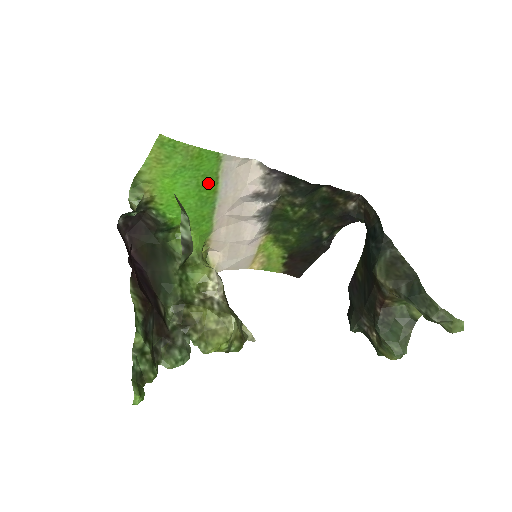
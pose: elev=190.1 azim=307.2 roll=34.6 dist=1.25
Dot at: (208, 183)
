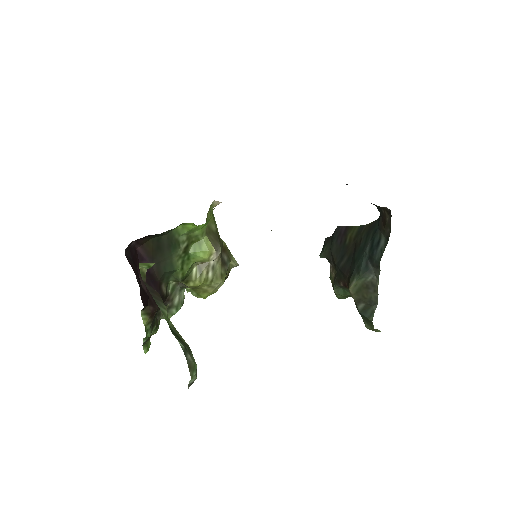
Dot at: occluded
